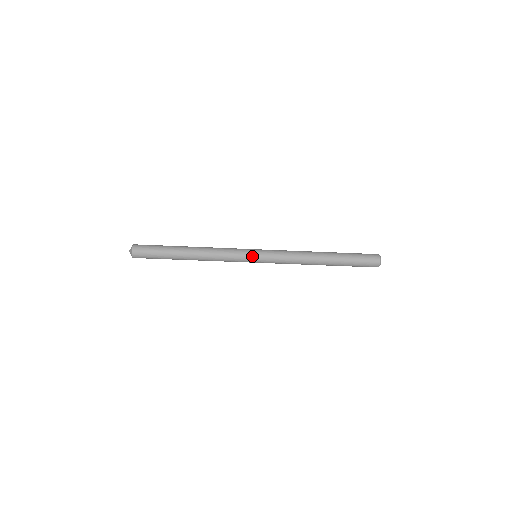
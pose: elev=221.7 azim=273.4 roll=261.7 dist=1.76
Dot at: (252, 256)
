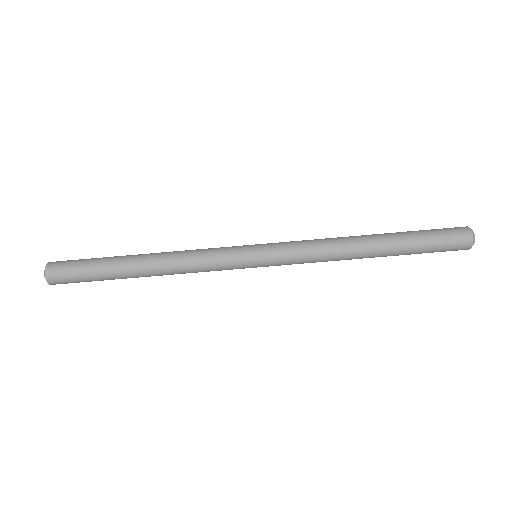
Dot at: (248, 247)
